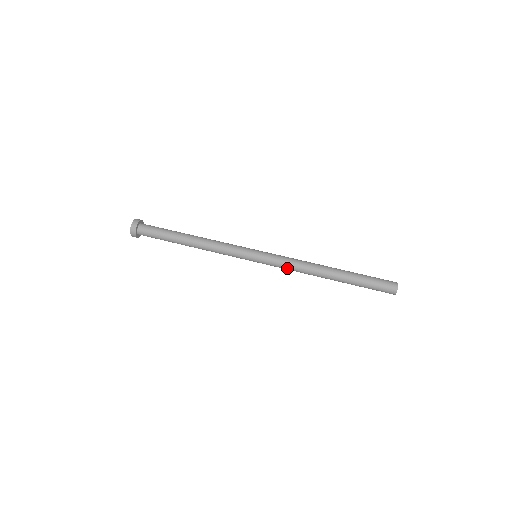
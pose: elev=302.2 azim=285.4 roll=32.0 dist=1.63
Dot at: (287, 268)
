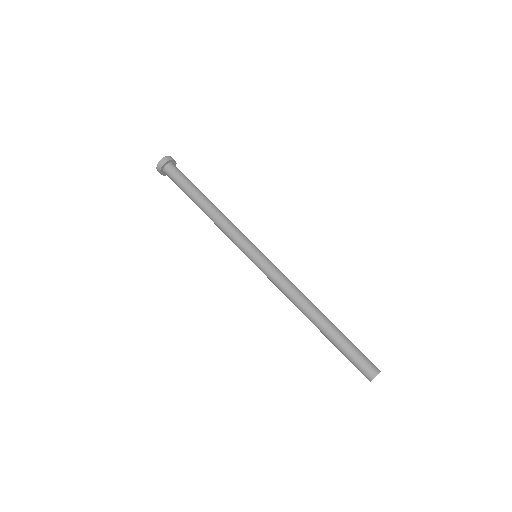
Dot at: (277, 287)
